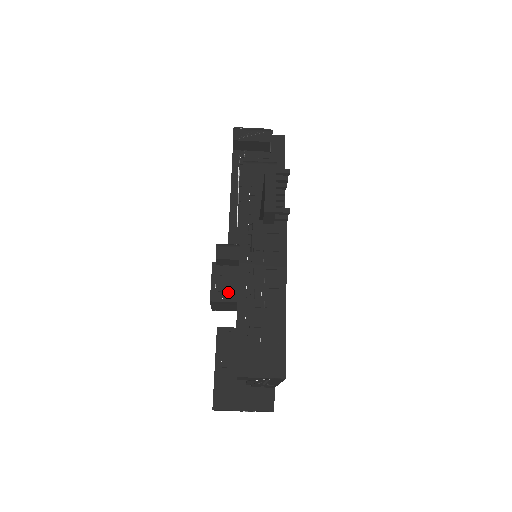
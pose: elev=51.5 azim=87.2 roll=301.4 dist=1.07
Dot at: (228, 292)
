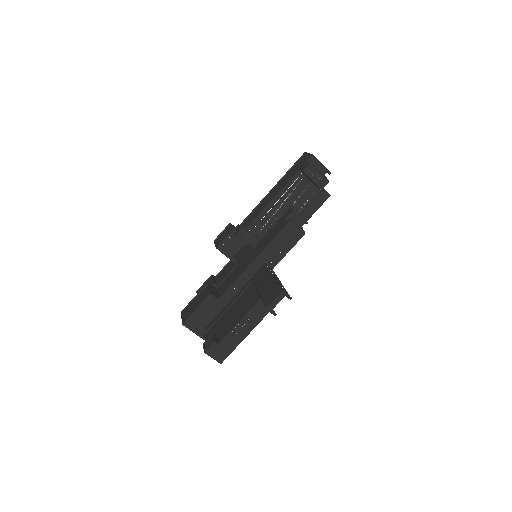
Dot at: (229, 250)
